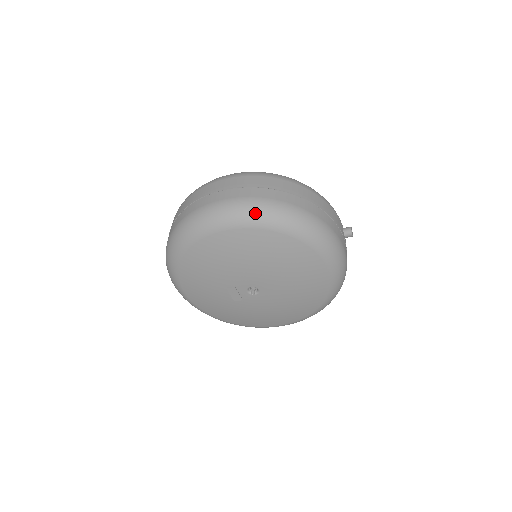
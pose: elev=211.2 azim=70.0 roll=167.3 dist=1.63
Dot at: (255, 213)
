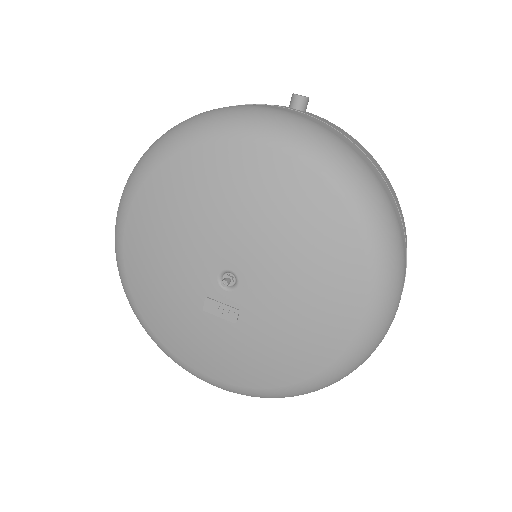
Dot at: (128, 182)
